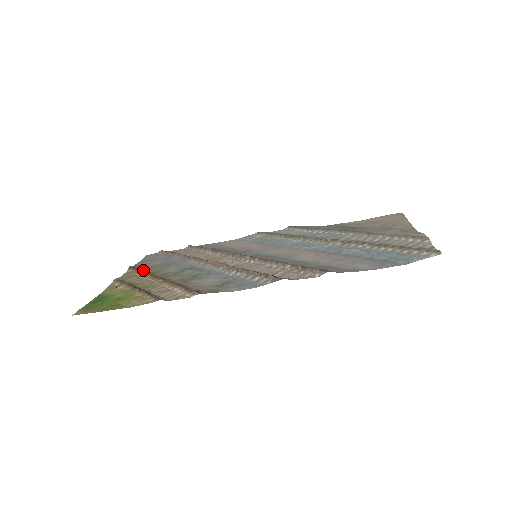
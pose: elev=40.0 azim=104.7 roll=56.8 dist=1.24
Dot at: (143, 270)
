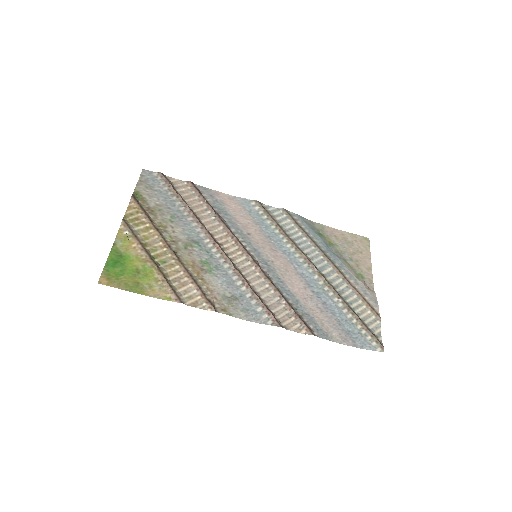
Dot at: (149, 213)
